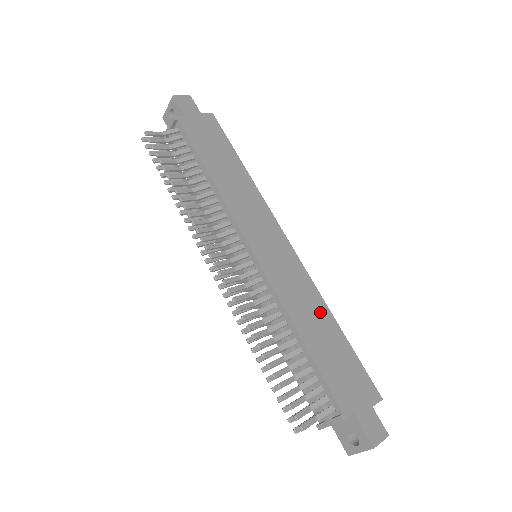
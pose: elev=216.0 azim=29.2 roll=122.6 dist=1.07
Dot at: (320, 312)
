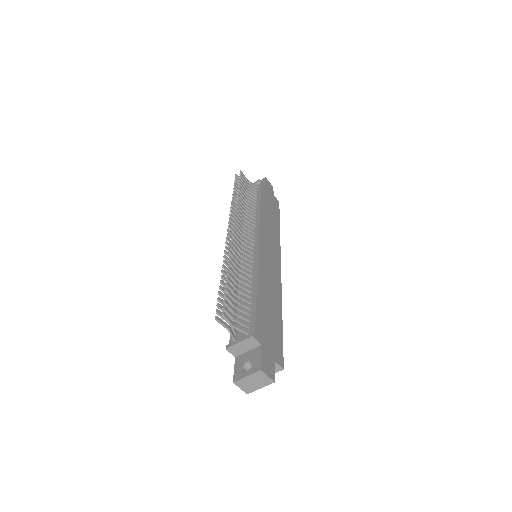
Dot at: (276, 300)
